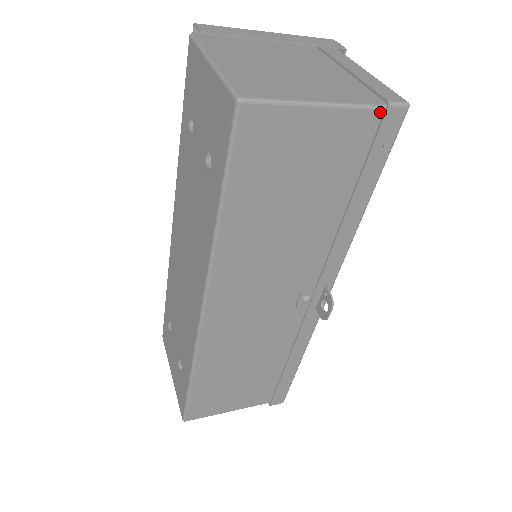
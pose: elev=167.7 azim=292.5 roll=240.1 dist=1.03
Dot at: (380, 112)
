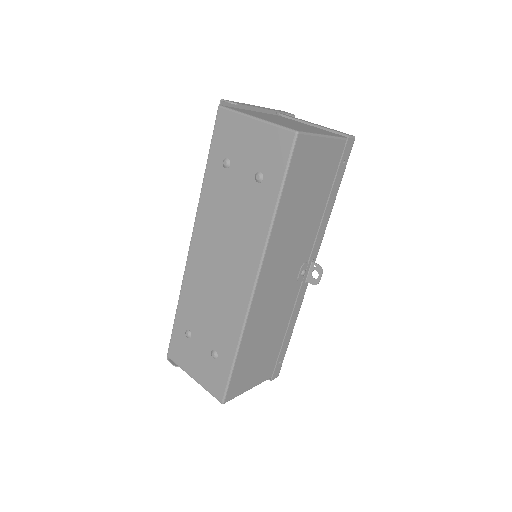
Dot at: (344, 141)
